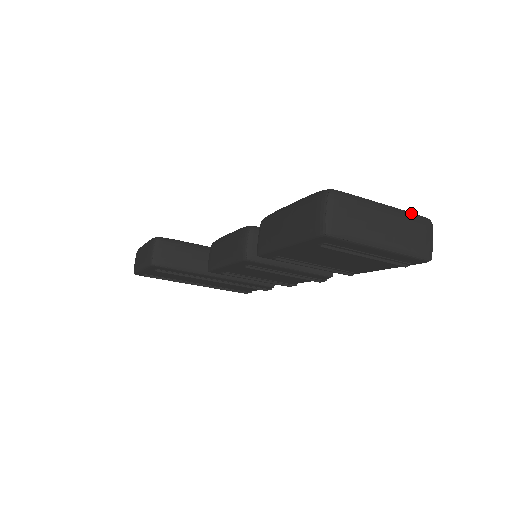
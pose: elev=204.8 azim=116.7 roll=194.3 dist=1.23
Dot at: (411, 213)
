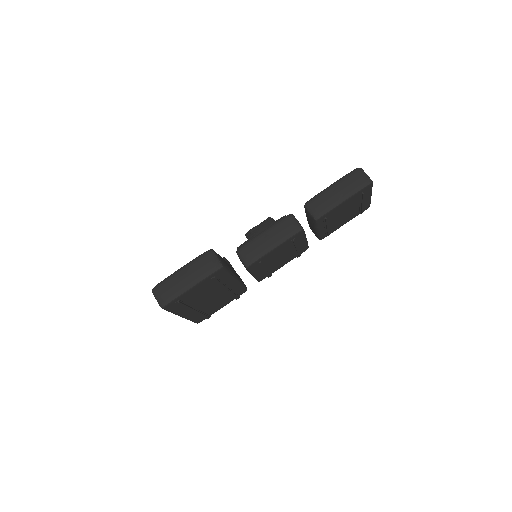
Dot at: occluded
